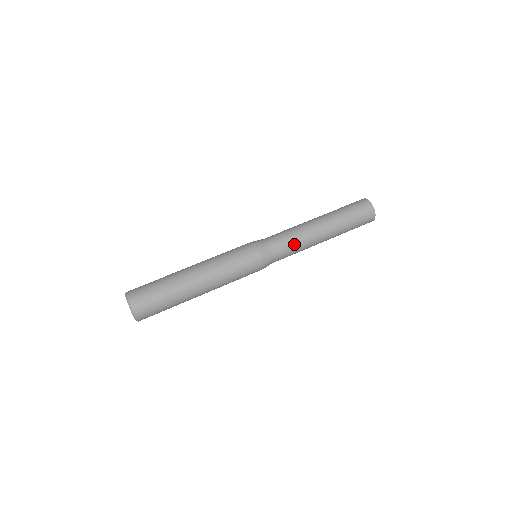
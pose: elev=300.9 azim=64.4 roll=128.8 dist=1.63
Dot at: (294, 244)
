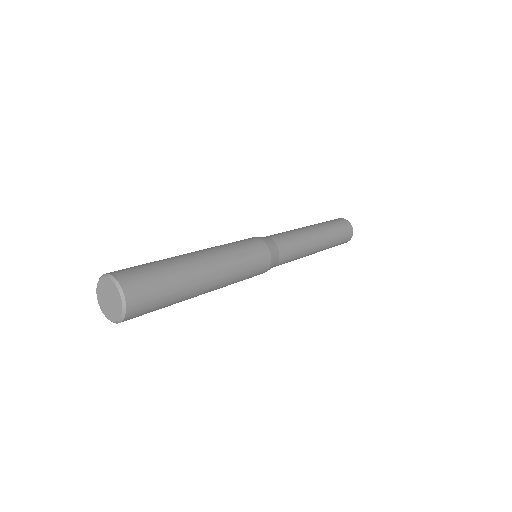
Dot at: (296, 245)
